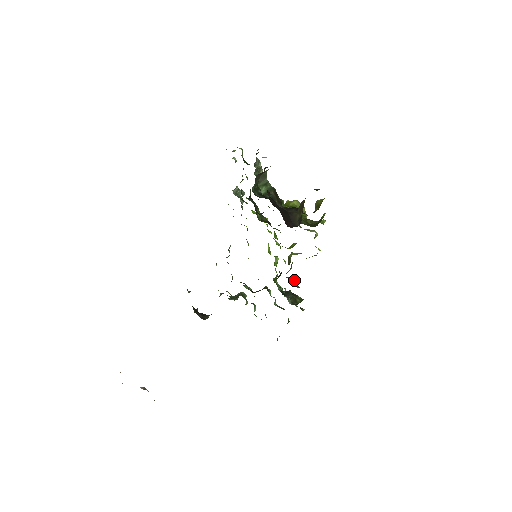
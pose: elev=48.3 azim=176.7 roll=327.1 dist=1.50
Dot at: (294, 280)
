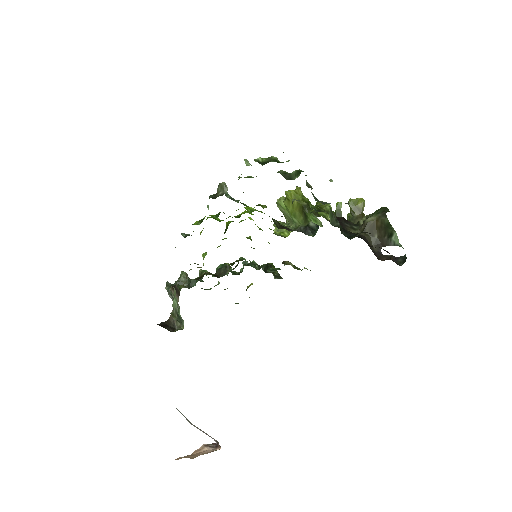
Dot at: (290, 262)
